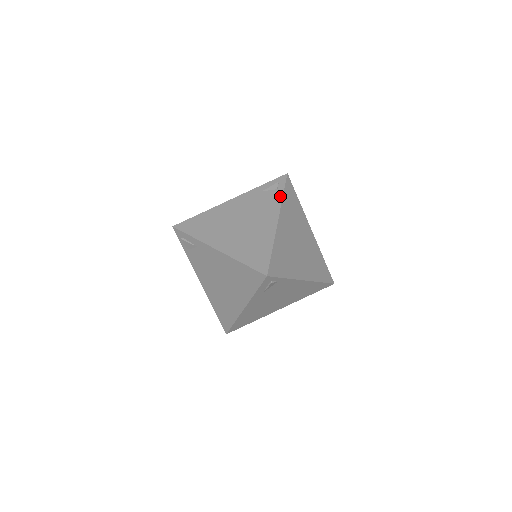
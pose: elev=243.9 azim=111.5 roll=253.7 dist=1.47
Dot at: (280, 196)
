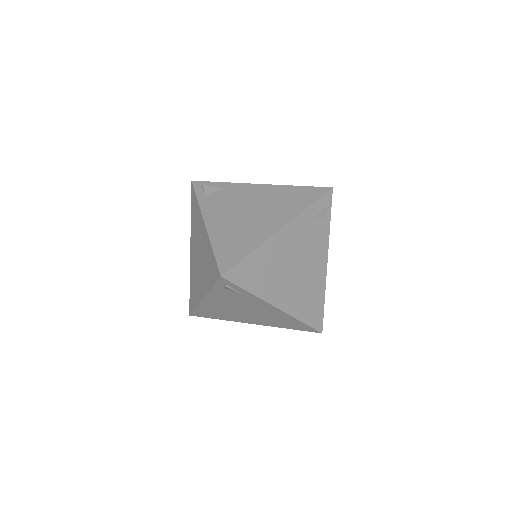
Dot at: occluded
